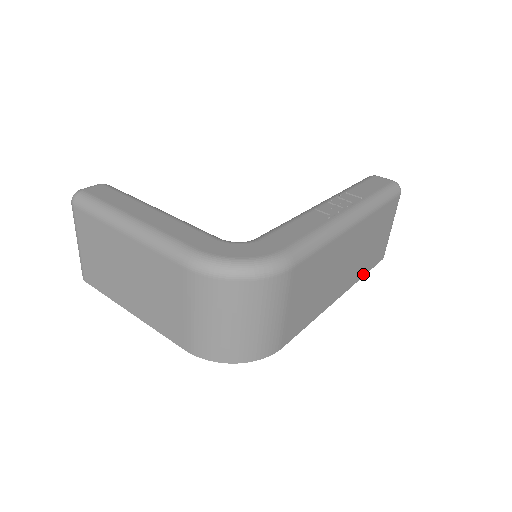
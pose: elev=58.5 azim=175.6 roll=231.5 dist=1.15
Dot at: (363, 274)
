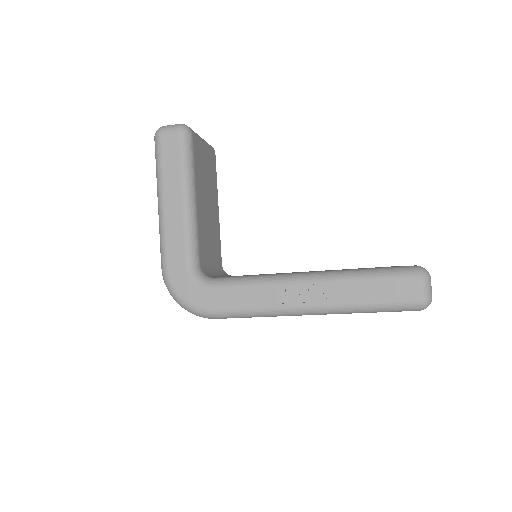
Dot at: occluded
